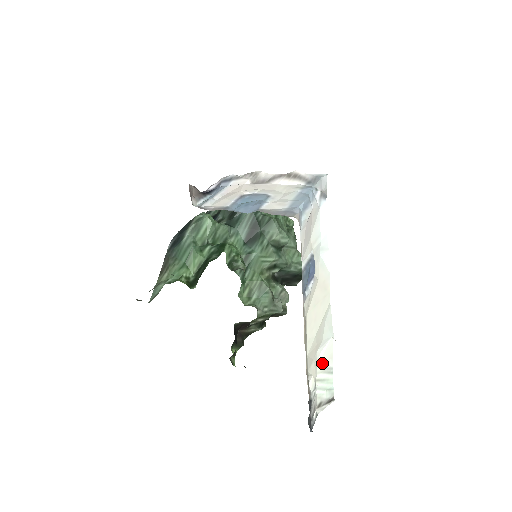
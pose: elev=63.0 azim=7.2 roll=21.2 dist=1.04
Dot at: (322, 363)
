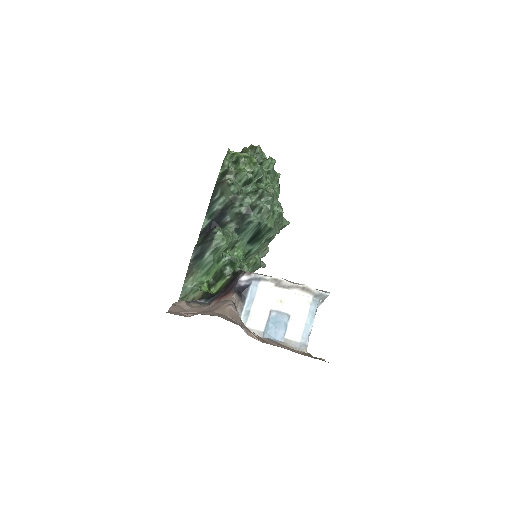
Dot at: occluded
